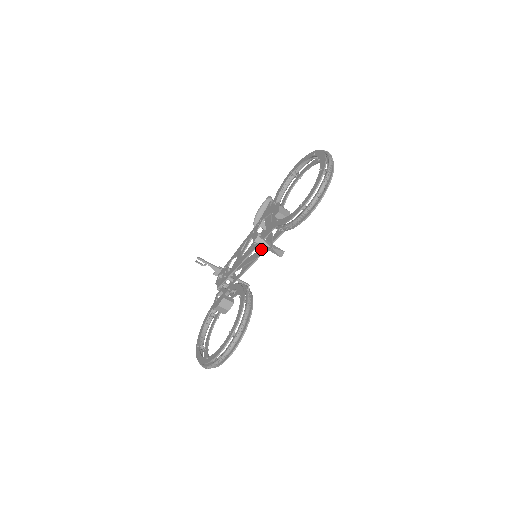
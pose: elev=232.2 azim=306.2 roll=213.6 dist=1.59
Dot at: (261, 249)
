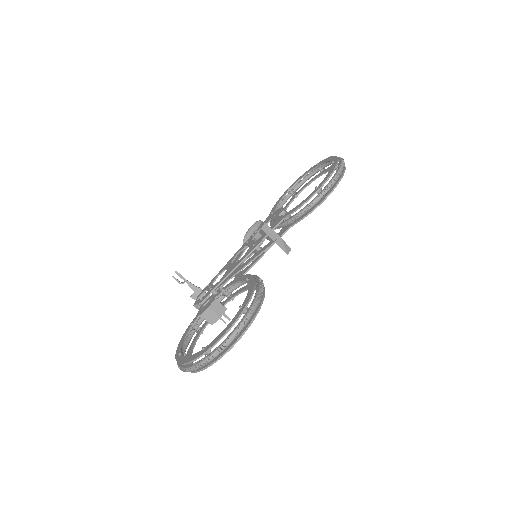
Dot at: (263, 247)
